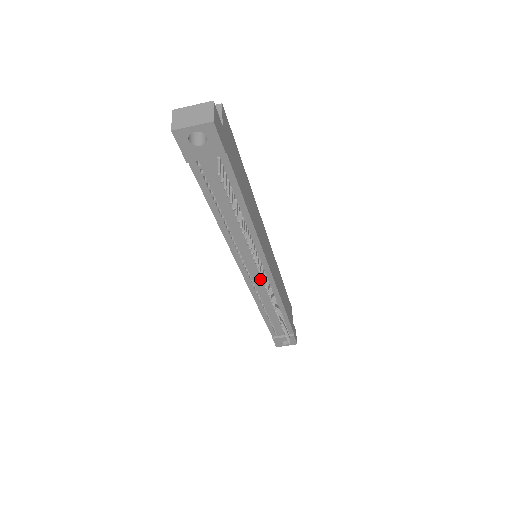
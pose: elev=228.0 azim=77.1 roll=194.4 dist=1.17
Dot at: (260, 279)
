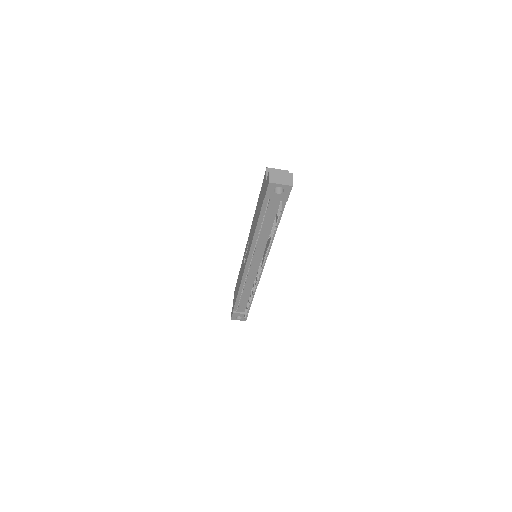
Dot at: (254, 271)
